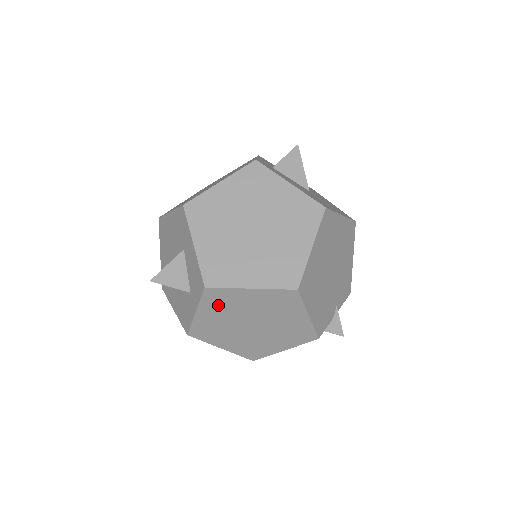
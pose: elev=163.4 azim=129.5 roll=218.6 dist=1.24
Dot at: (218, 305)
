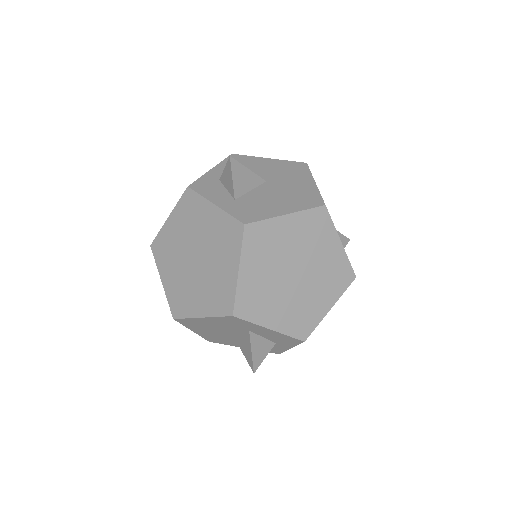
Dot at: occluded
